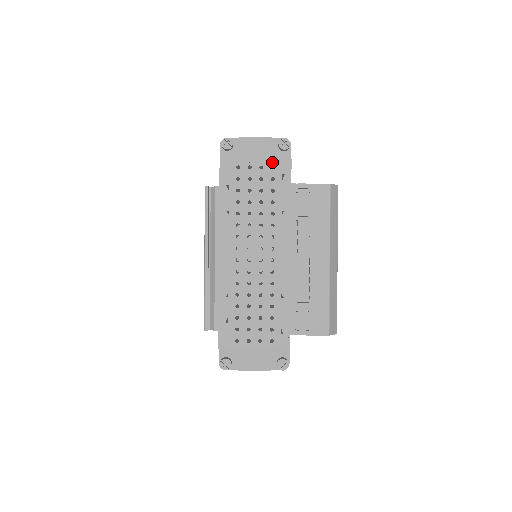
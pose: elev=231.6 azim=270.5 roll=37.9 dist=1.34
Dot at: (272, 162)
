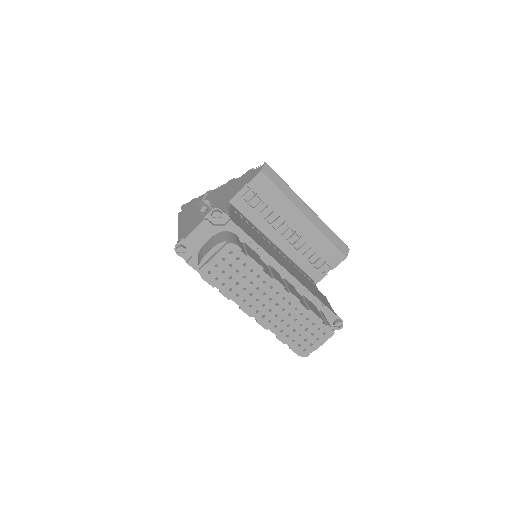
Dot at: (227, 250)
